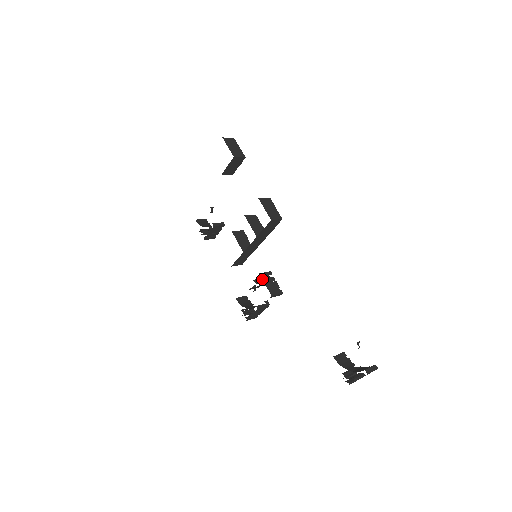
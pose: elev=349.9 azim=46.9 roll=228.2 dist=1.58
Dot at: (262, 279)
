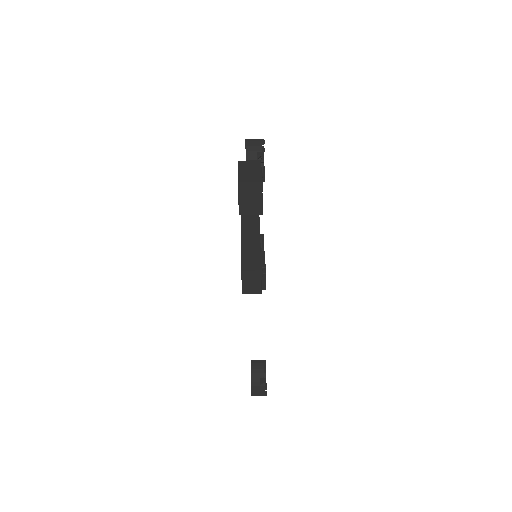
Dot at: occluded
